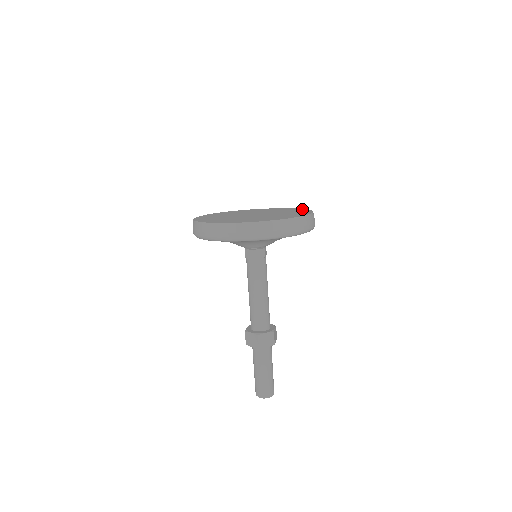
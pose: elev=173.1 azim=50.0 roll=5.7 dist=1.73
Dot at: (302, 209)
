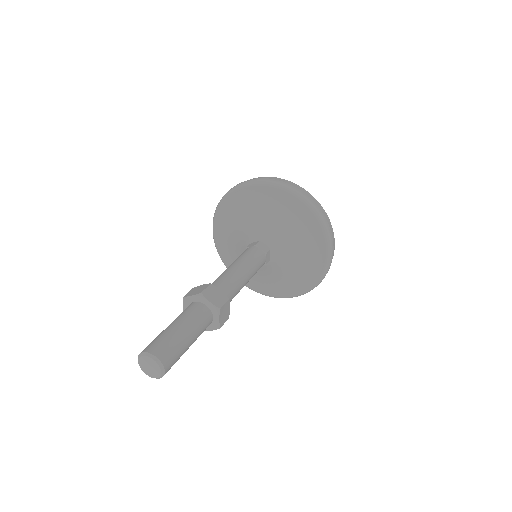
Dot at: occluded
